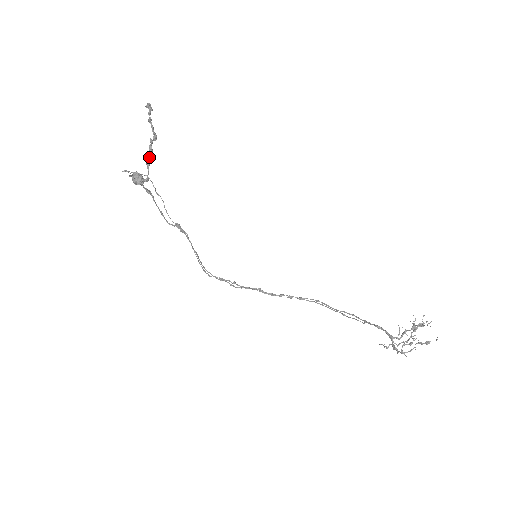
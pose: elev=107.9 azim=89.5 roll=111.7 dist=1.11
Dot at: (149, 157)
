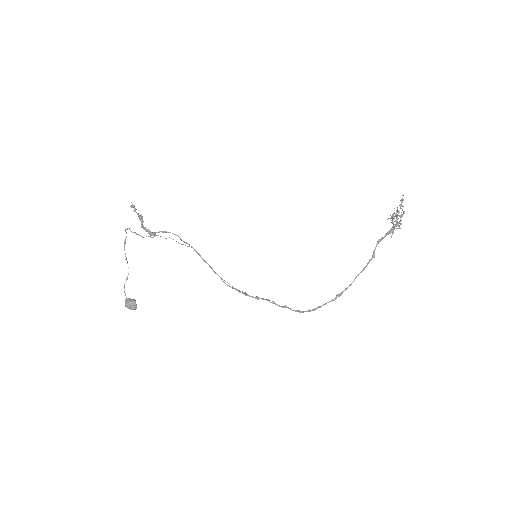
Dot at: (142, 225)
